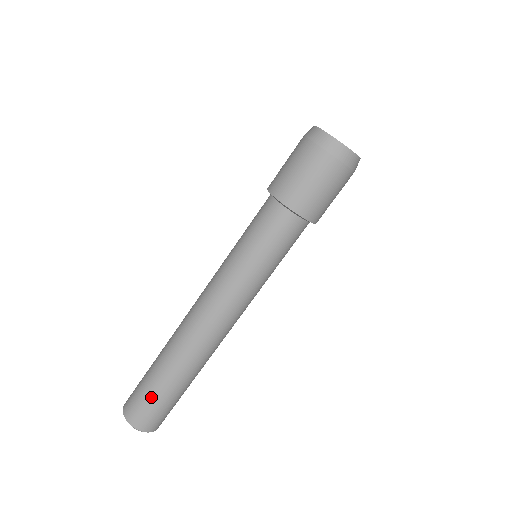
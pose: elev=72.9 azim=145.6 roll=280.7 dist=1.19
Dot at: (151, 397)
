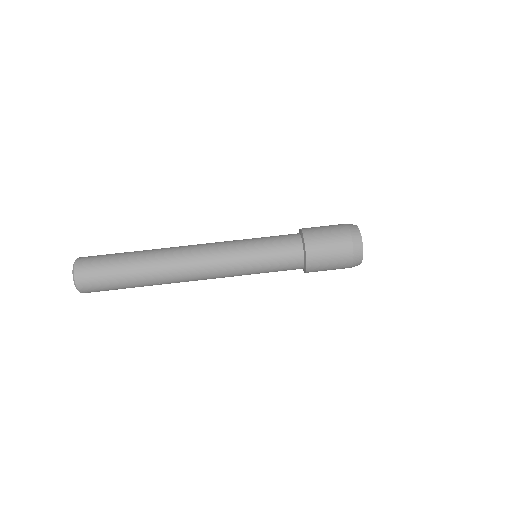
Dot at: (110, 255)
